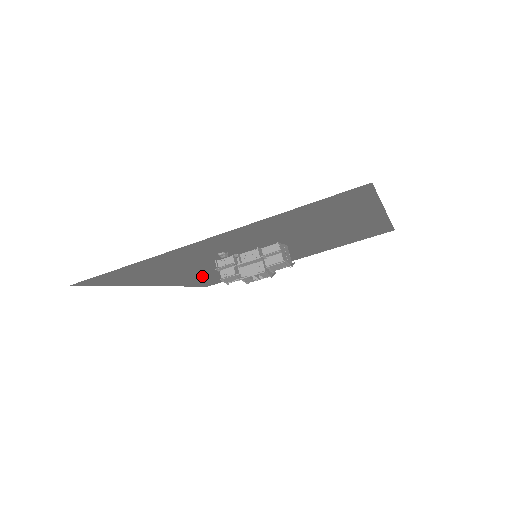
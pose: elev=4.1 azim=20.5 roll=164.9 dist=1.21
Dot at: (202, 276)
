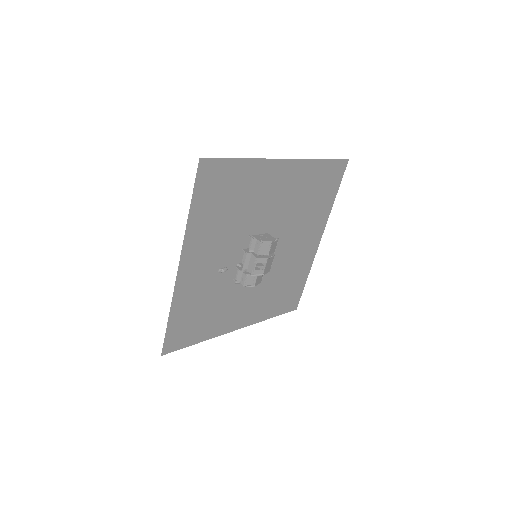
Dot at: (261, 300)
